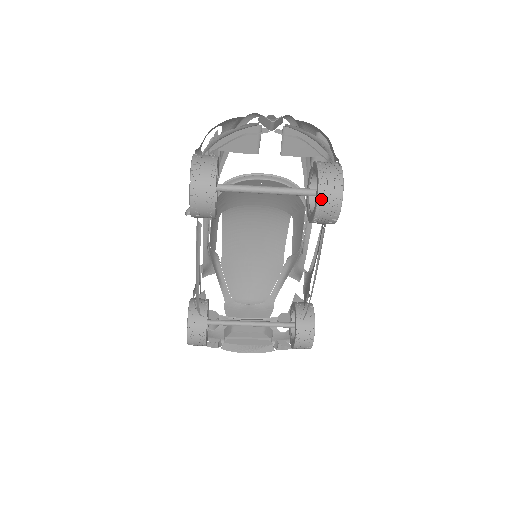
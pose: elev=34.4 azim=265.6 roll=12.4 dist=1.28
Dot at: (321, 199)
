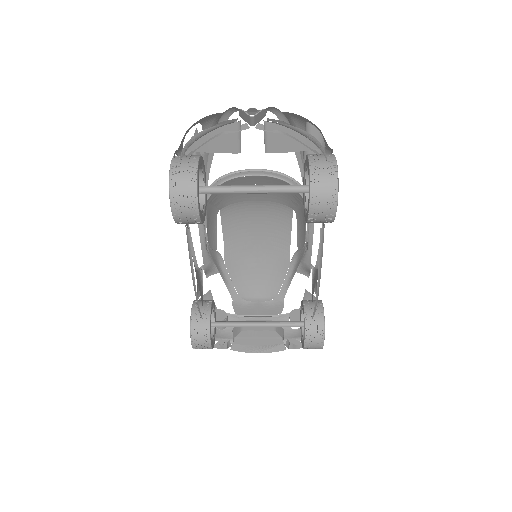
Dot at: (314, 198)
